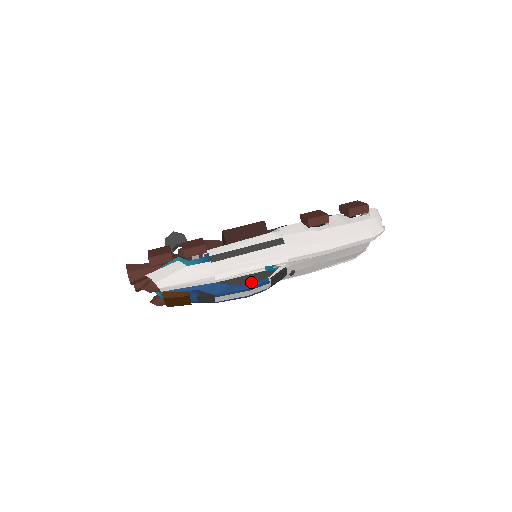
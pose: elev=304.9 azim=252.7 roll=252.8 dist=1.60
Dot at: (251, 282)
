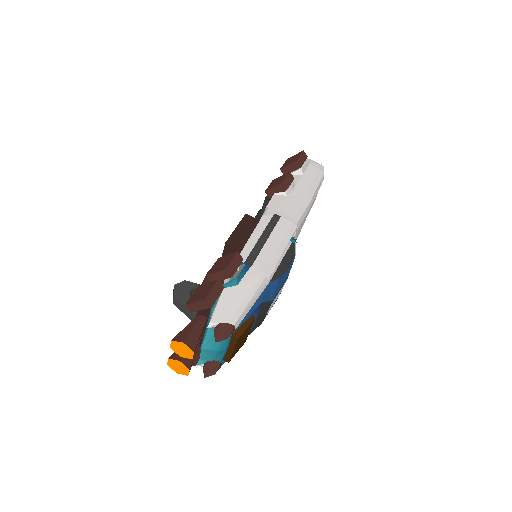
Dot at: (289, 264)
